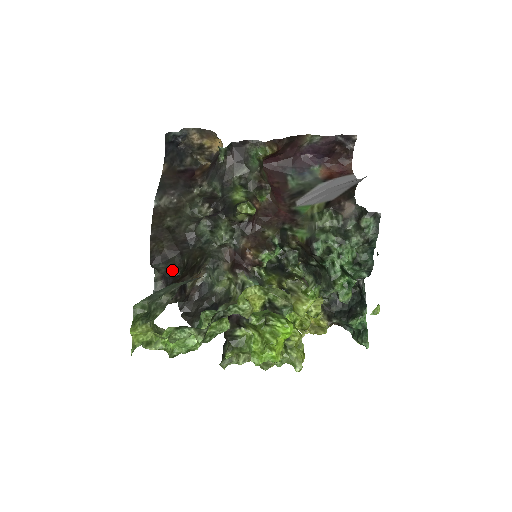
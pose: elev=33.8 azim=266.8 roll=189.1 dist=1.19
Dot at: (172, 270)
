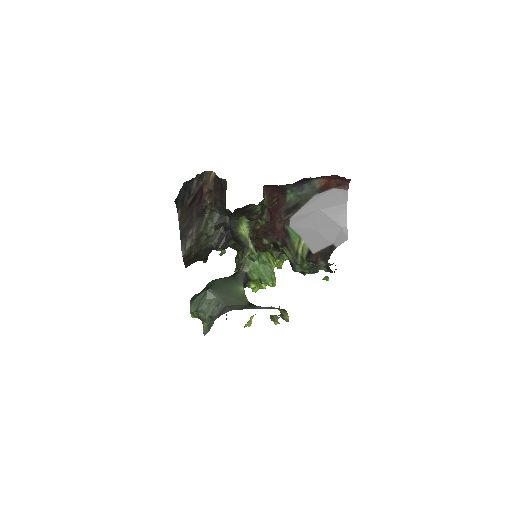
Dot at: occluded
